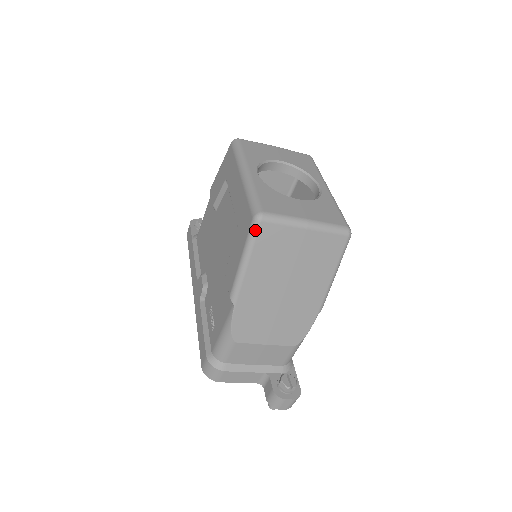
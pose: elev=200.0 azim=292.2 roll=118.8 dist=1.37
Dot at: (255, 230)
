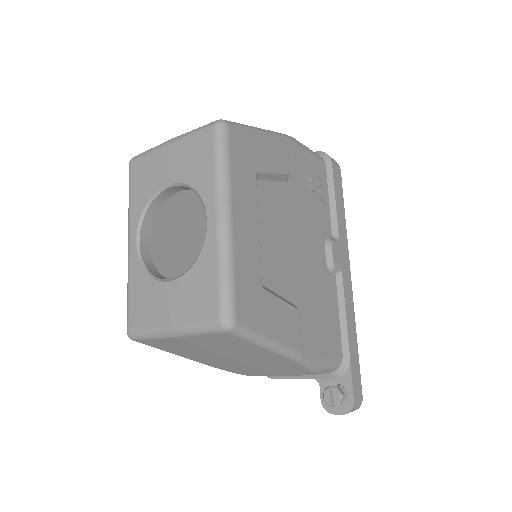
Dot at: occluded
